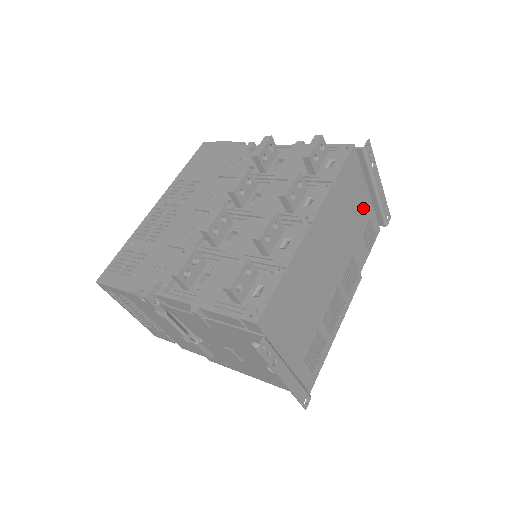
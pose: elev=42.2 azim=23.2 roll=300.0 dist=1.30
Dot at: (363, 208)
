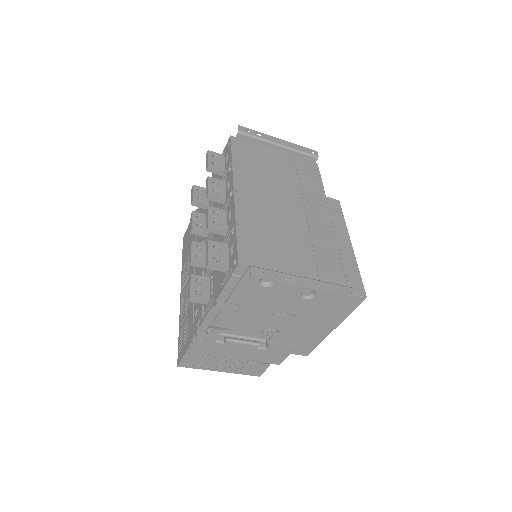
Dot at: (282, 161)
